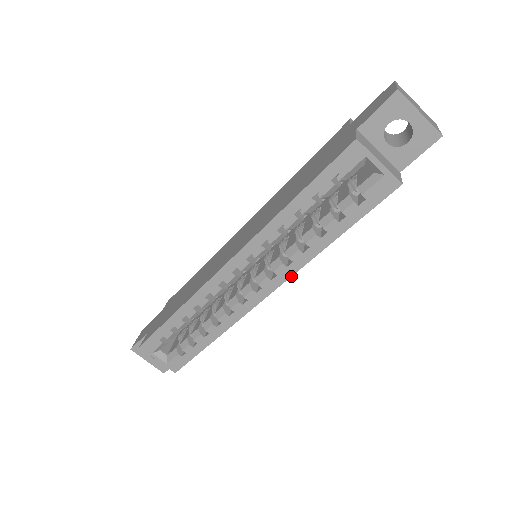
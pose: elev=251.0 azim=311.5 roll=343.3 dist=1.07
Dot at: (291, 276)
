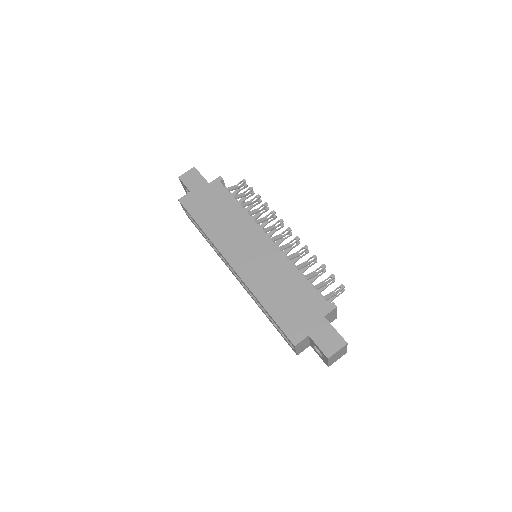
Dot at: occluded
